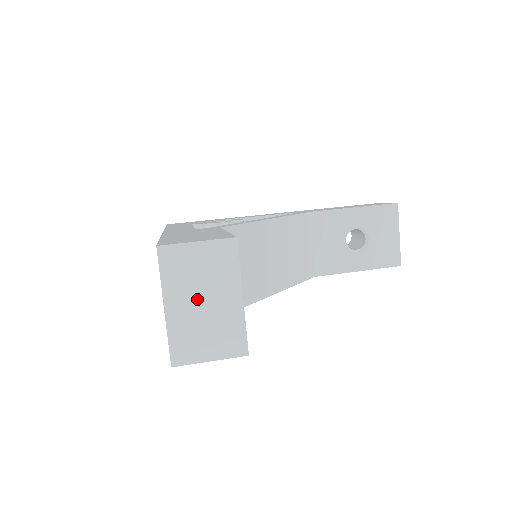
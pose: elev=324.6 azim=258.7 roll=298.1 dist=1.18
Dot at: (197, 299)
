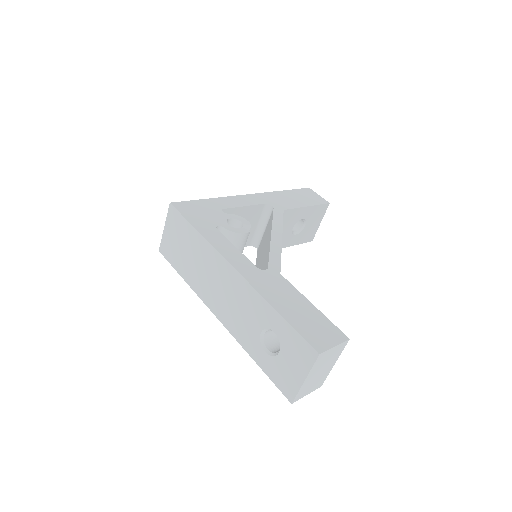
Dot at: (319, 371)
